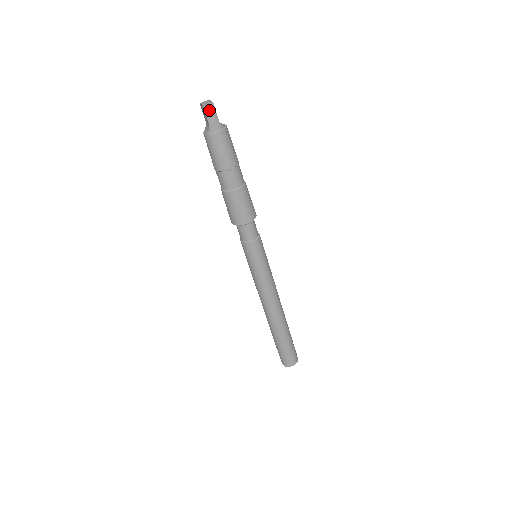
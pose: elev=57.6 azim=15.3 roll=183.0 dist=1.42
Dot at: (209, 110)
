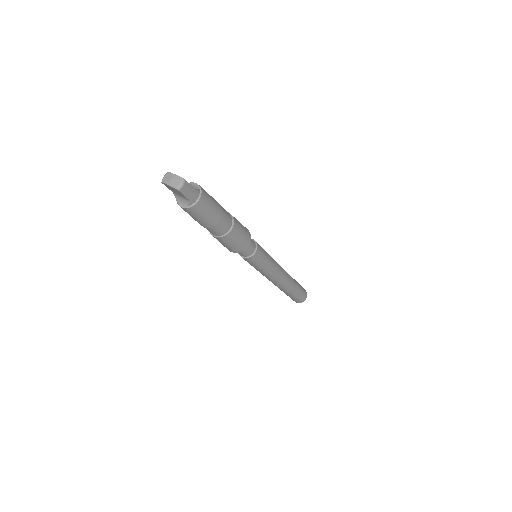
Dot at: (184, 188)
